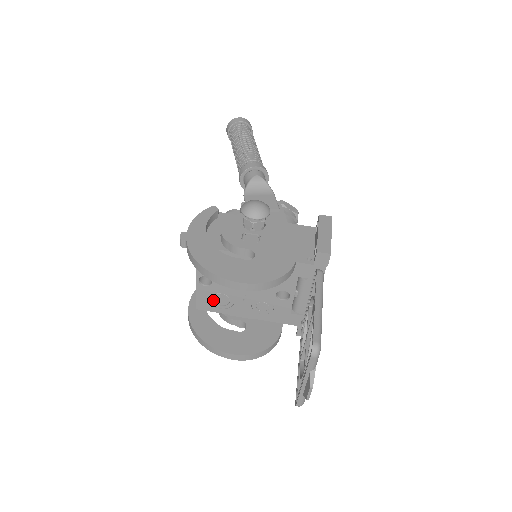
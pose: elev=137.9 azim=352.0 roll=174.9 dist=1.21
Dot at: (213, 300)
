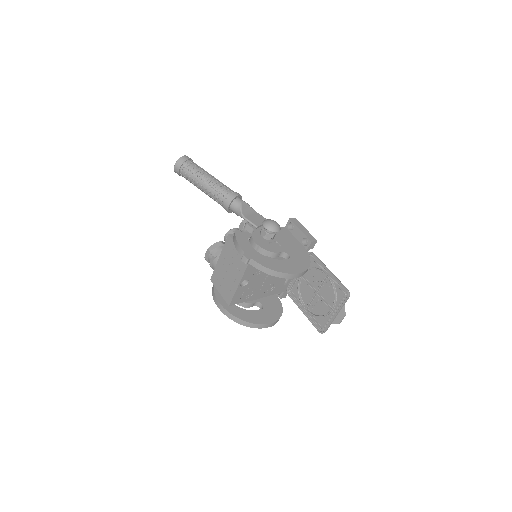
Dot at: (242, 295)
